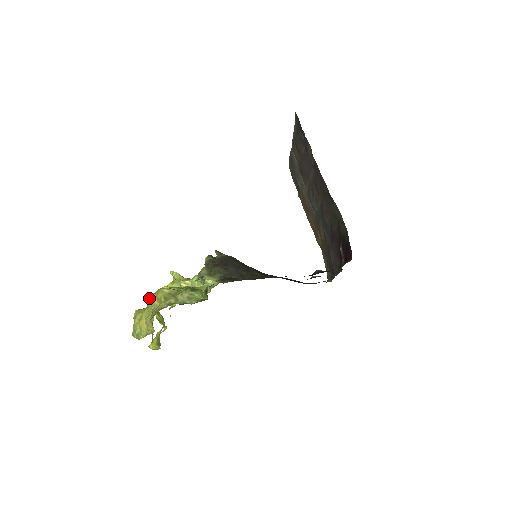
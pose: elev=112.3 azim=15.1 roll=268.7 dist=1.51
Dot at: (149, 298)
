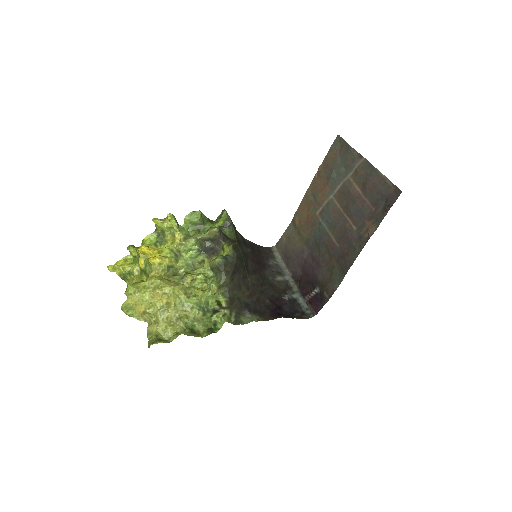
Dot at: (158, 294)
